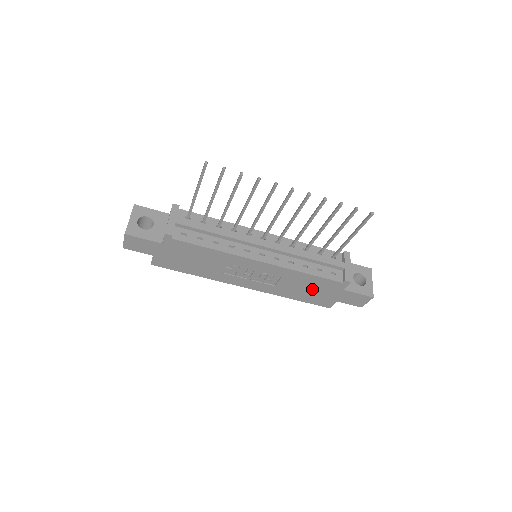
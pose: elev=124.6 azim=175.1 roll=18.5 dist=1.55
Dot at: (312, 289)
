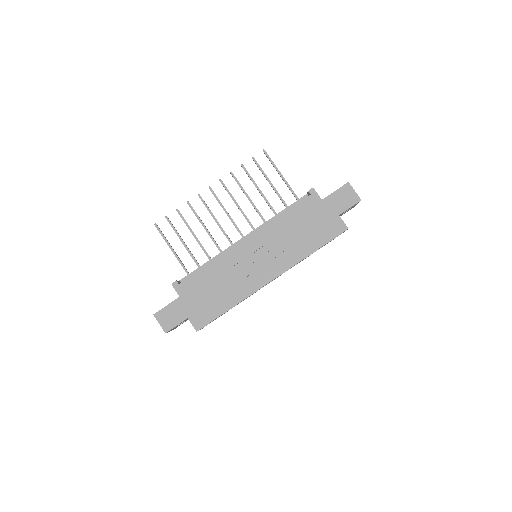
Dot at: (307, 225)
